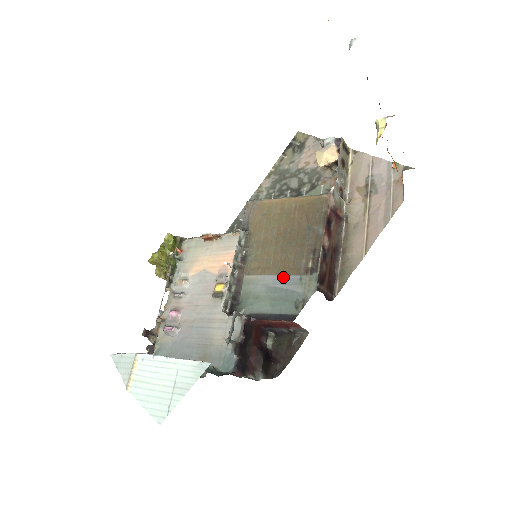
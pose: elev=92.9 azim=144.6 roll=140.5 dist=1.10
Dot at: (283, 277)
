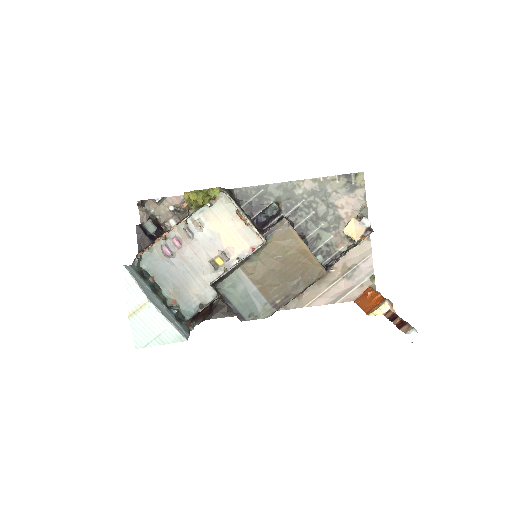
Dot at: (258, 293)
